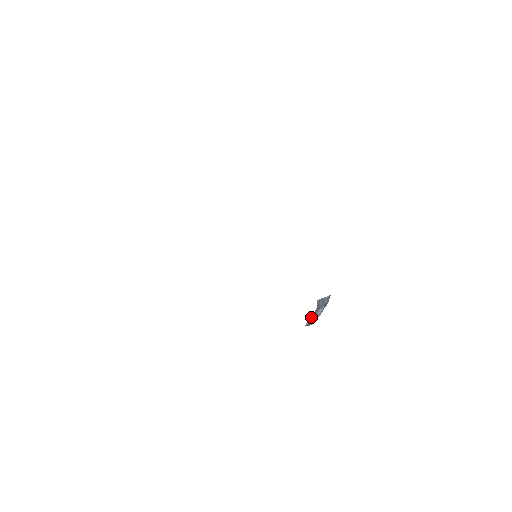
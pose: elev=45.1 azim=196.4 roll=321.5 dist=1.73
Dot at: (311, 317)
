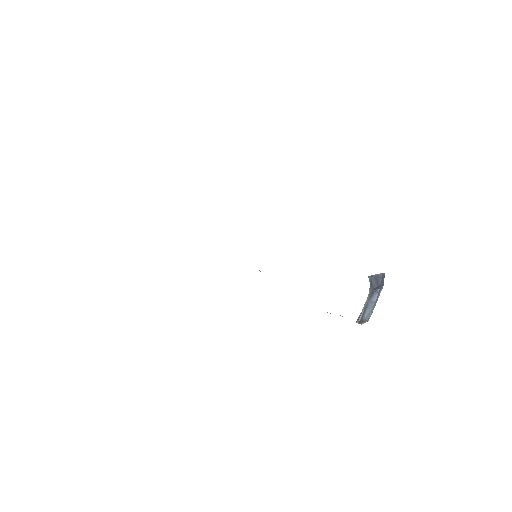
Dot at: (364, 304)
